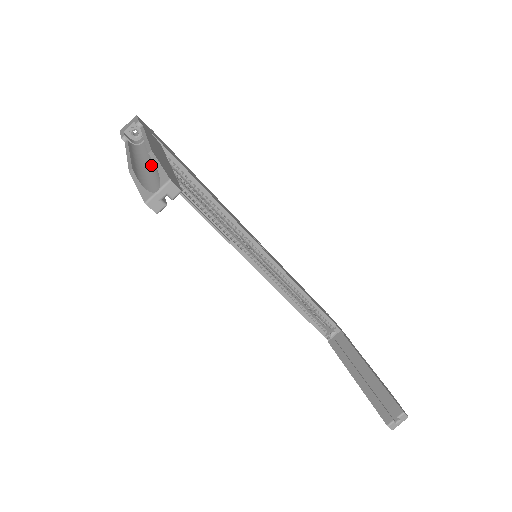
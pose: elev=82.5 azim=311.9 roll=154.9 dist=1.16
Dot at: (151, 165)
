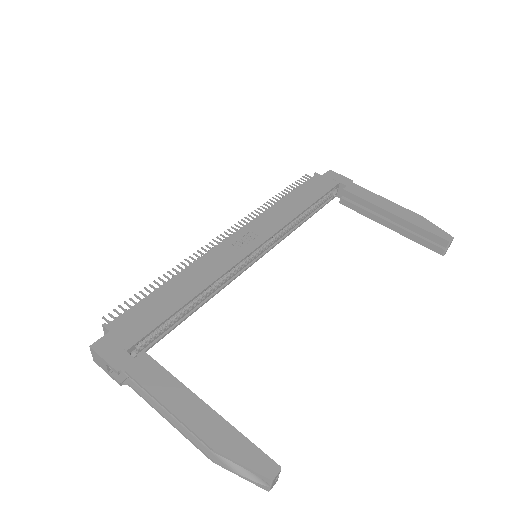
Dot at: occluded
